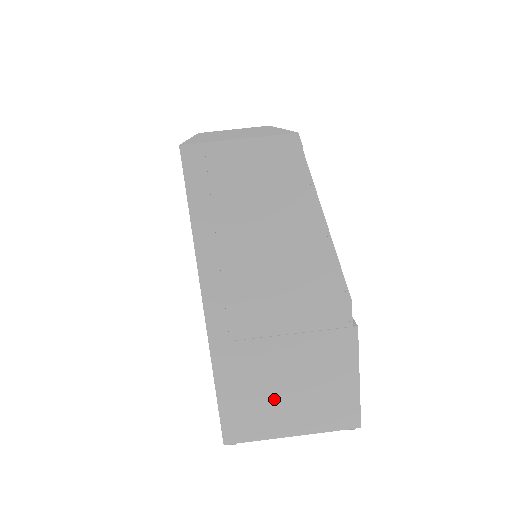
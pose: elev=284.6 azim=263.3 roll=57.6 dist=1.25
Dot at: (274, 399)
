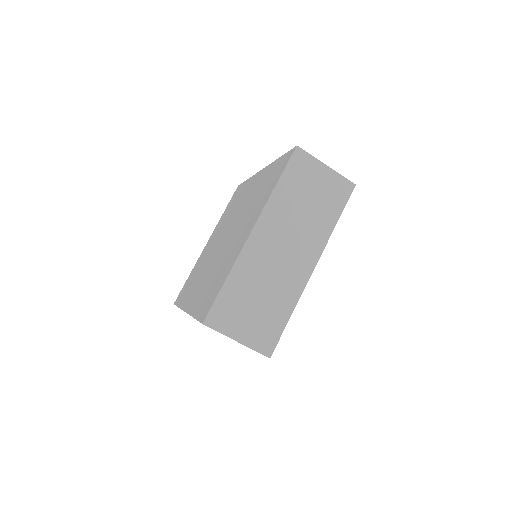
Dot at: occluded
